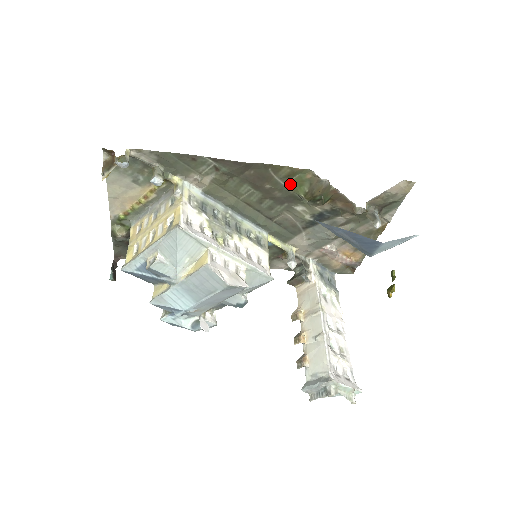
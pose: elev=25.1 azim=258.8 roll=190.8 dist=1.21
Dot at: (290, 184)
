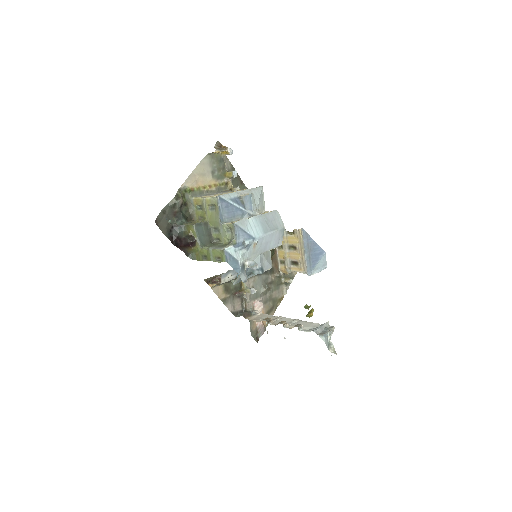
Dot at: occluded
